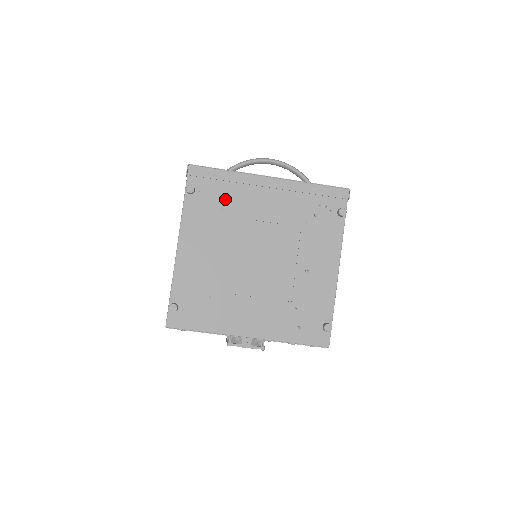
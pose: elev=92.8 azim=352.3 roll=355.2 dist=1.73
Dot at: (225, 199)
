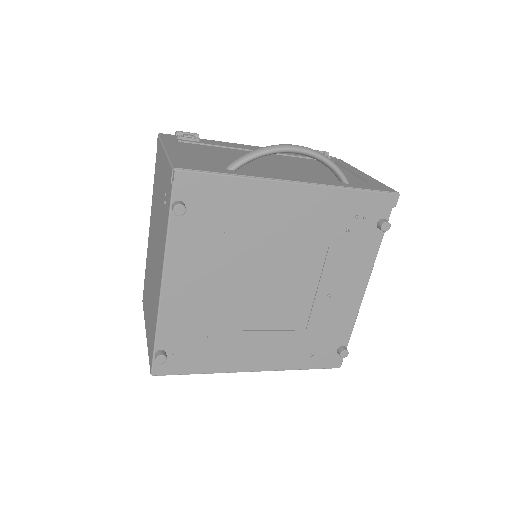
Dot at: (230, 216)
